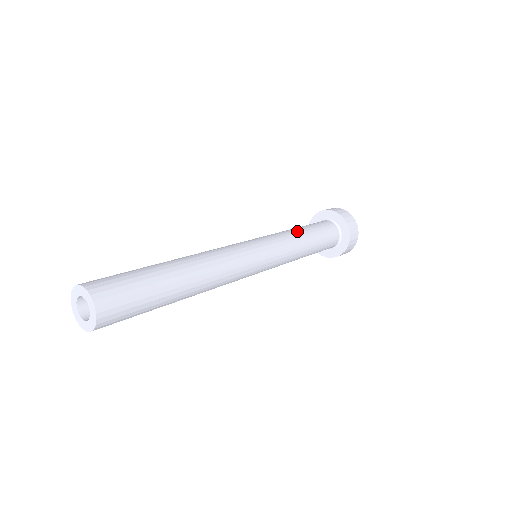
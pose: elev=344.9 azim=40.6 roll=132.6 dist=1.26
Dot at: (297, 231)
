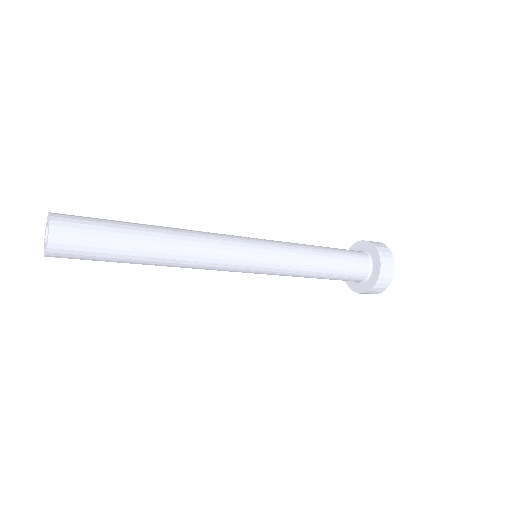
Dot at: (316, 249)
